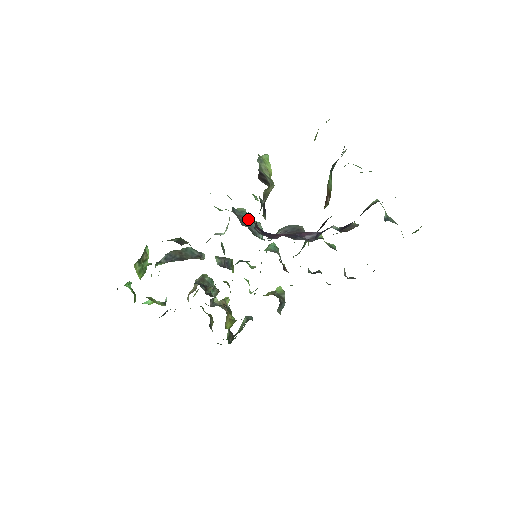
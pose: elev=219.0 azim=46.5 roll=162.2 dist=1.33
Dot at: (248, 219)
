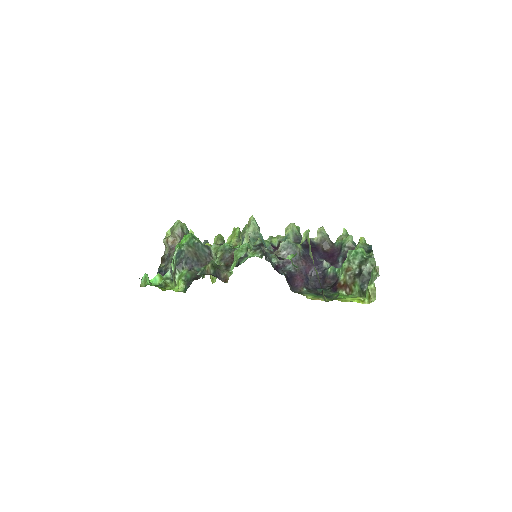
Dot at: (266, 247)
